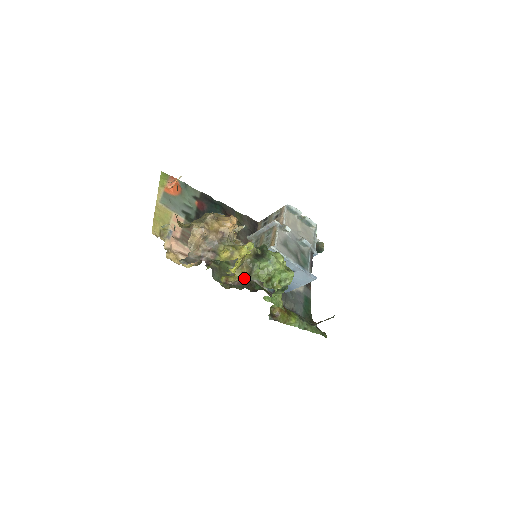
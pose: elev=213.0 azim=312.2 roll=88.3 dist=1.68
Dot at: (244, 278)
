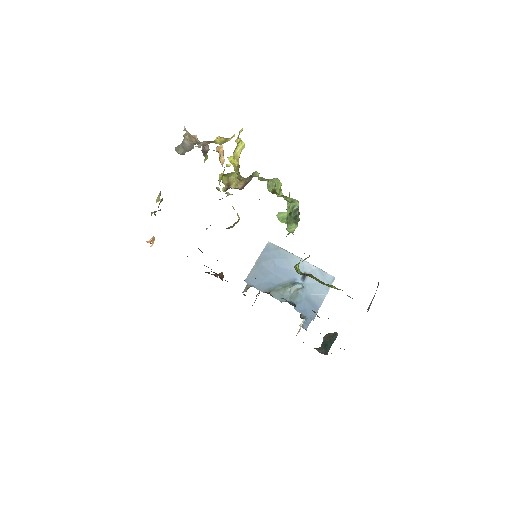
Dot at: (246, 181)
